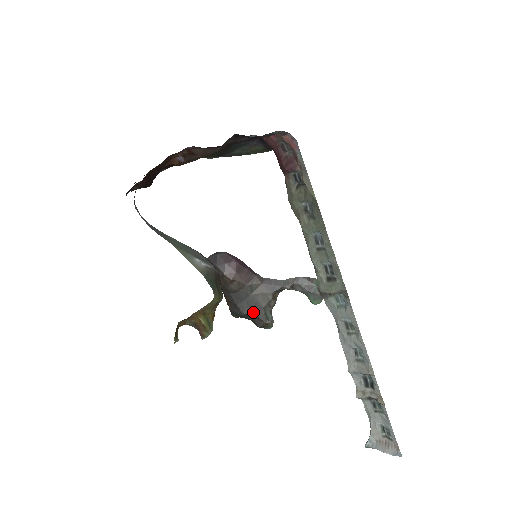
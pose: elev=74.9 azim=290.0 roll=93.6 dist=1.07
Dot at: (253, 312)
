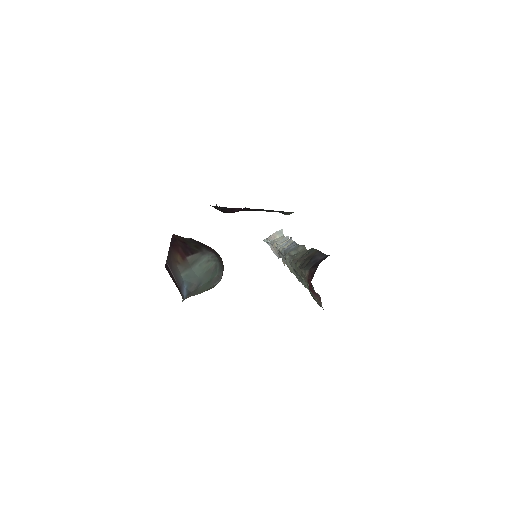
Dot at: occluded
